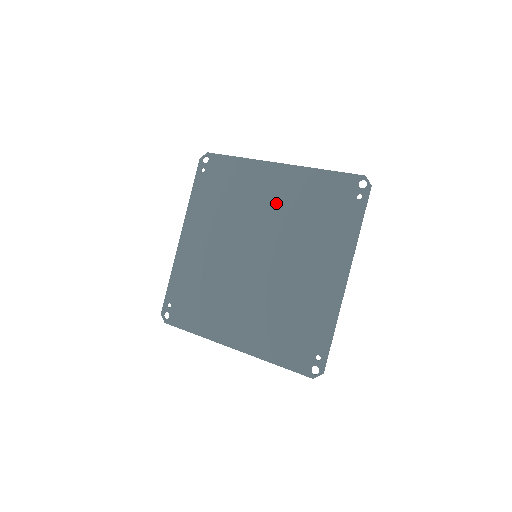
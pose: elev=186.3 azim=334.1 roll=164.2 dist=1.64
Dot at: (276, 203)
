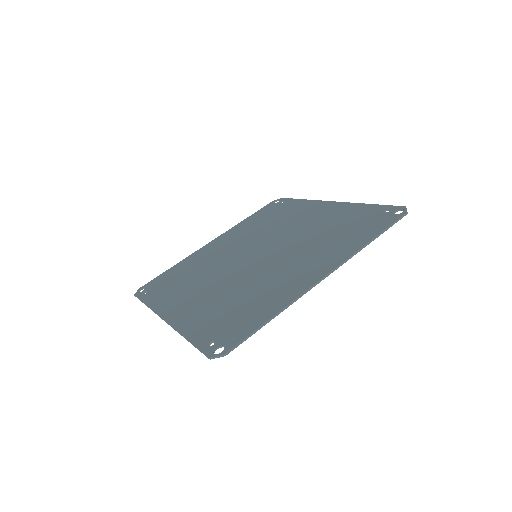
Dot at: (233, 243)
